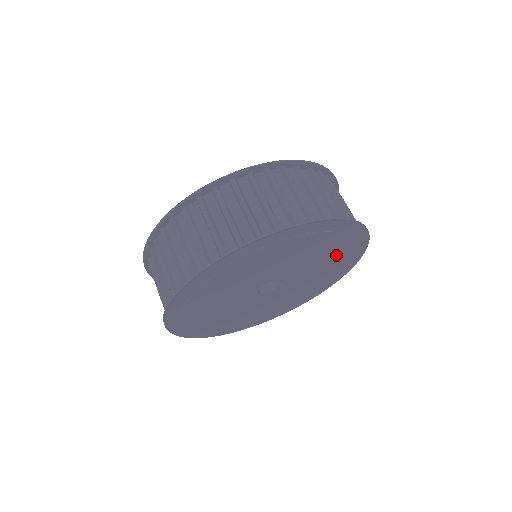
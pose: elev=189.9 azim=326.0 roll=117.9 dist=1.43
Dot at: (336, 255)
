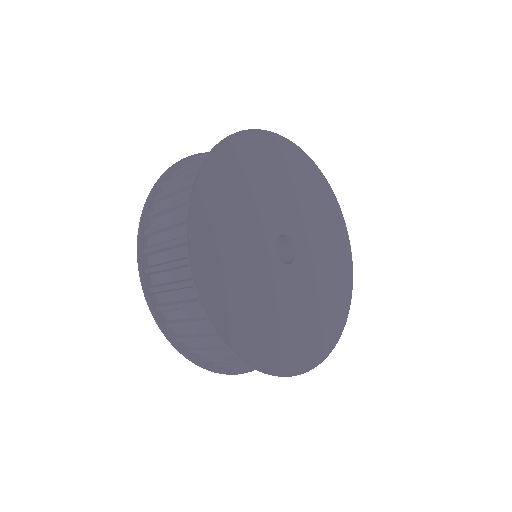
Dot at: (317, 207)
